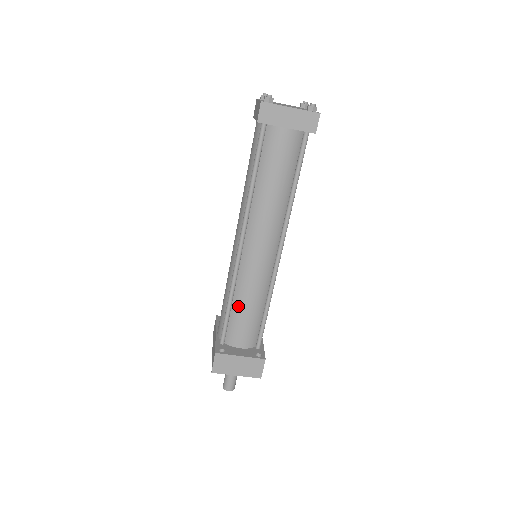
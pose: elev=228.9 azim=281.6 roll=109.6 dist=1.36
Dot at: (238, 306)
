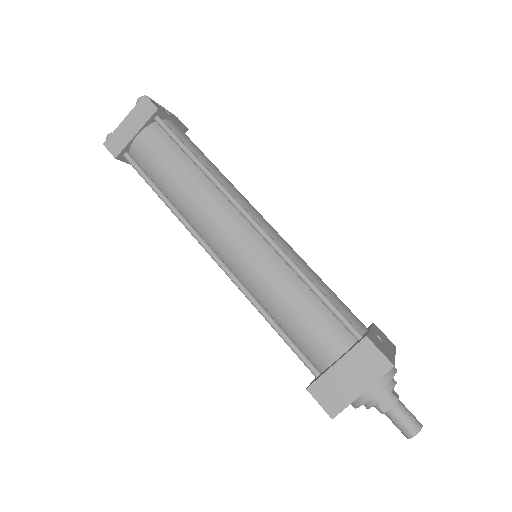
Dot at: (280, 315)
